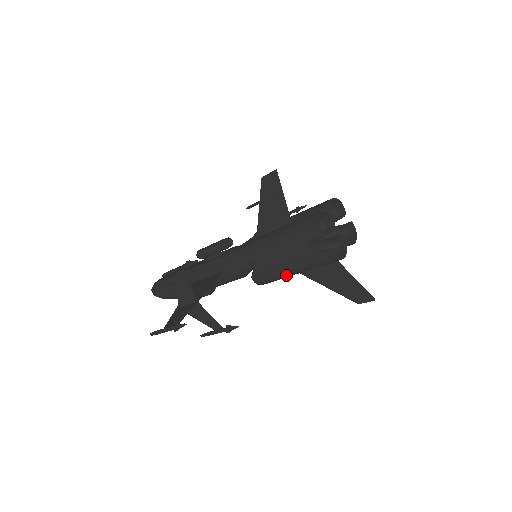
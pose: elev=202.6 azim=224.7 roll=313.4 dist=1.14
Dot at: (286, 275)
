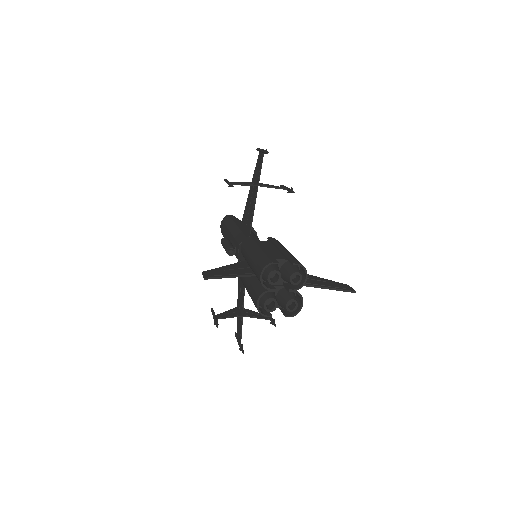
Dot at: occluded
